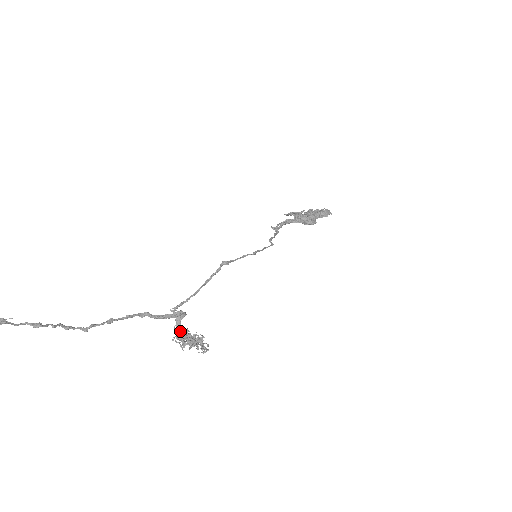
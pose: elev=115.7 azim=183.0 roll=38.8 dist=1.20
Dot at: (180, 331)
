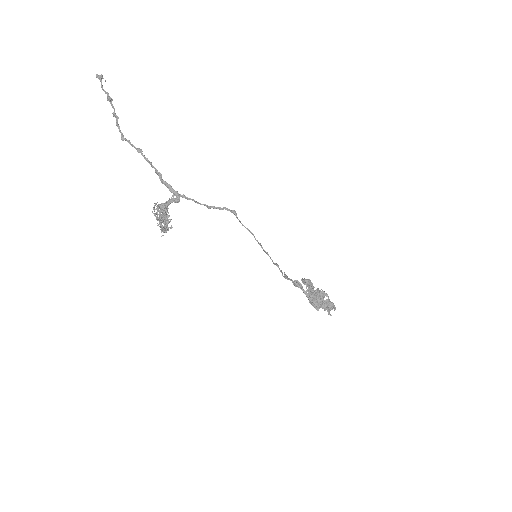
Dot at: (164, 205)
